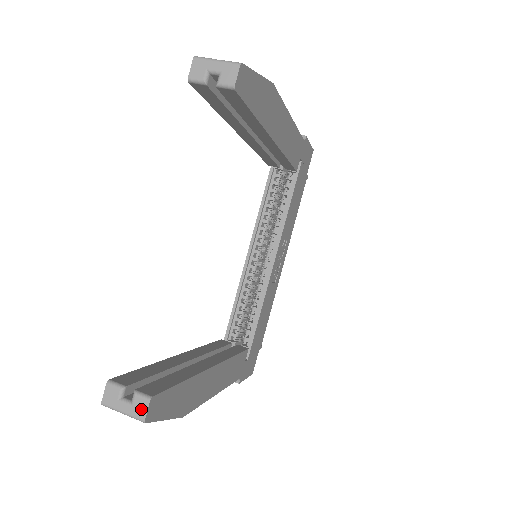
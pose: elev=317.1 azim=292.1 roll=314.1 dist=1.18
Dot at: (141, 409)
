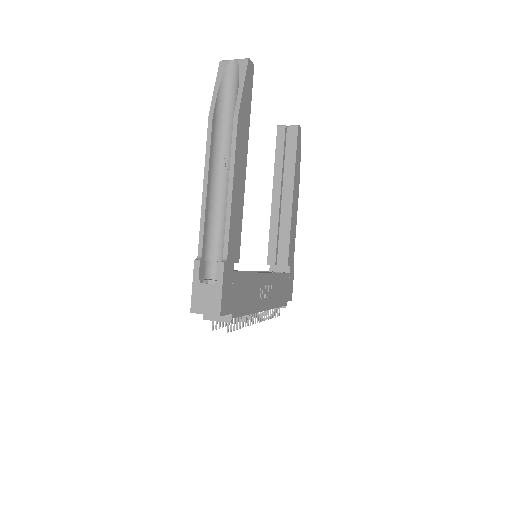
Dot at: occluded
